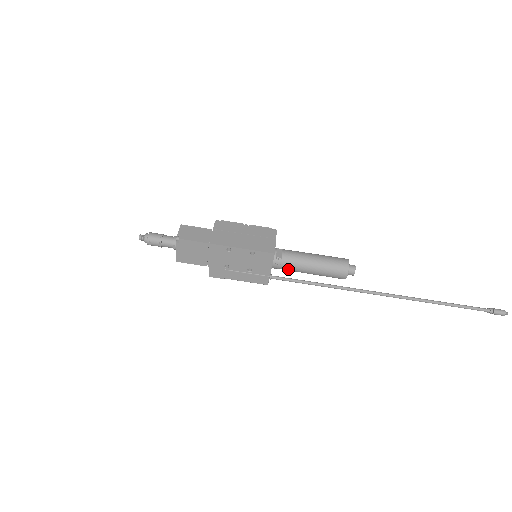
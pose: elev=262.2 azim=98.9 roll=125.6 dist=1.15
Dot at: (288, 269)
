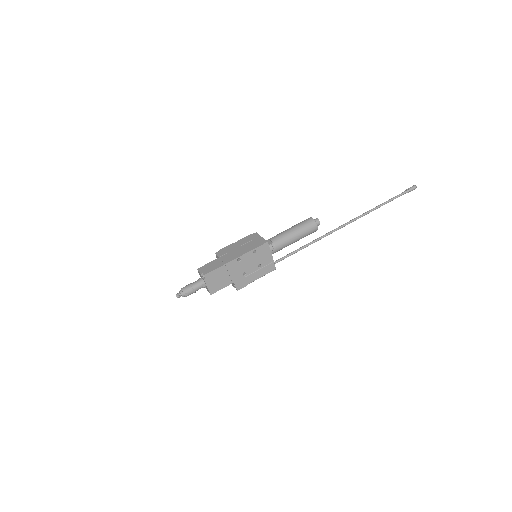
Dot at: (281, 248)
